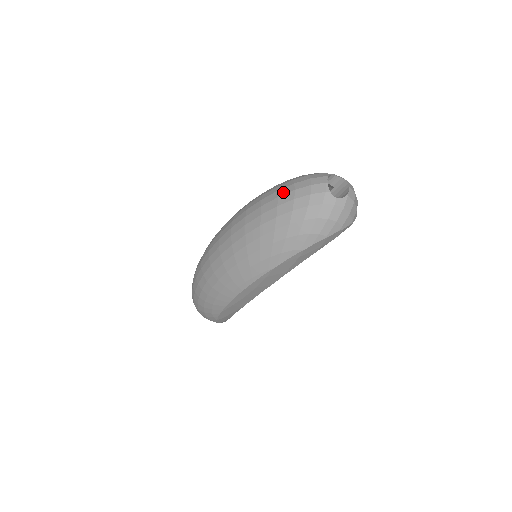
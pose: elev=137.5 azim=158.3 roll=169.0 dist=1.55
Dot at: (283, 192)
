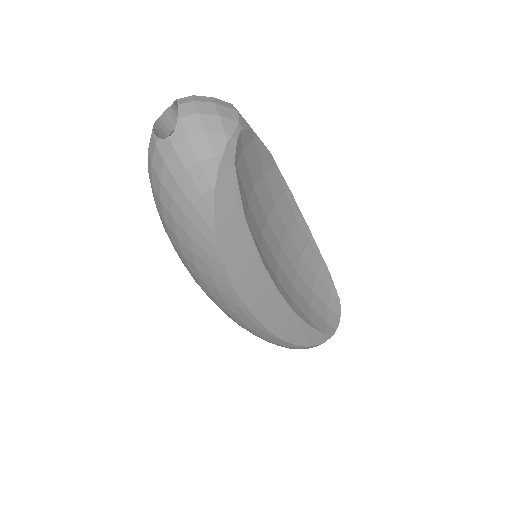
Dot at: occluded
